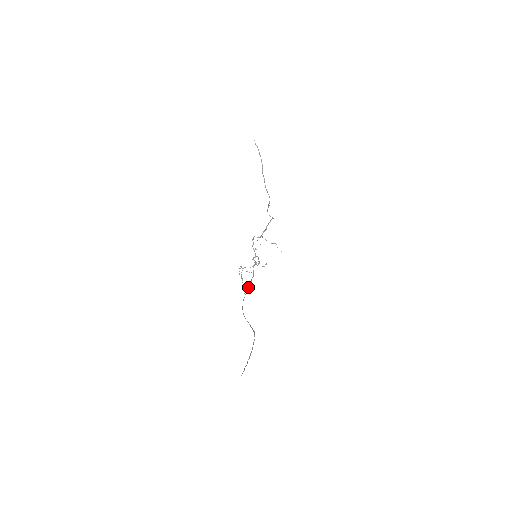
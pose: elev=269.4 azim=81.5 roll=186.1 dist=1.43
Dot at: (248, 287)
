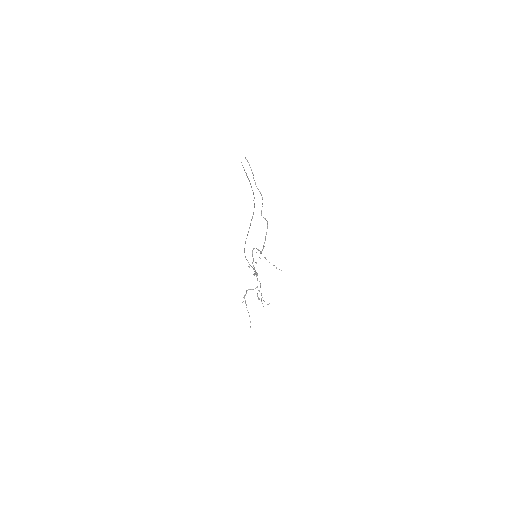
Dot at: (250, 265)
